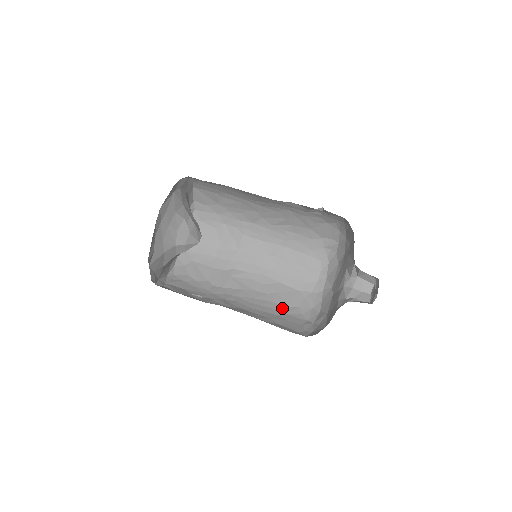
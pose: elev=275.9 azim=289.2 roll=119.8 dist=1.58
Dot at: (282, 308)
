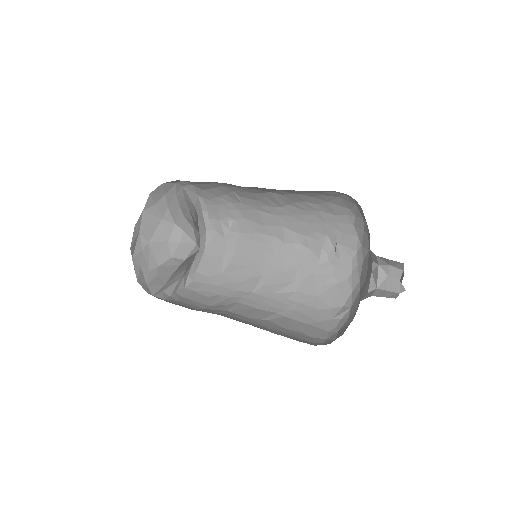
Dot at: occluded
